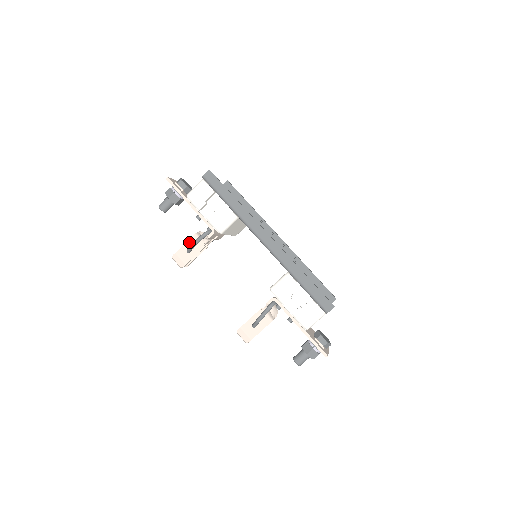
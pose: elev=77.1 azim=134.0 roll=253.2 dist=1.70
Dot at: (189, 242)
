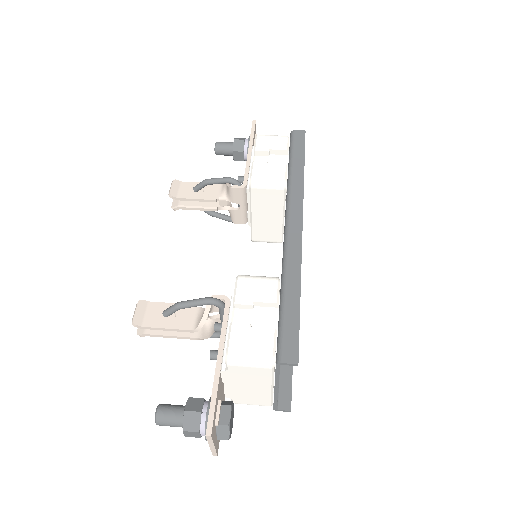
Dot at: occluded
